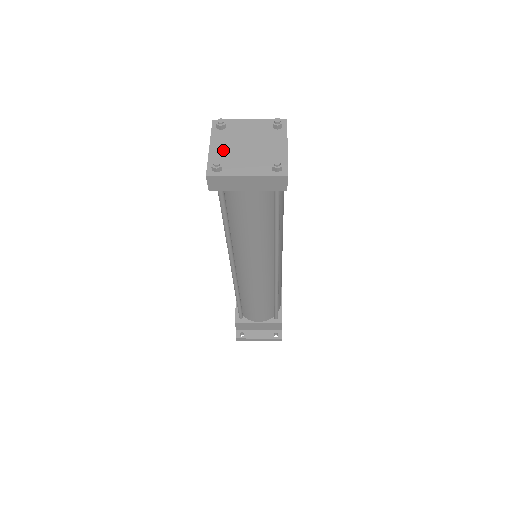
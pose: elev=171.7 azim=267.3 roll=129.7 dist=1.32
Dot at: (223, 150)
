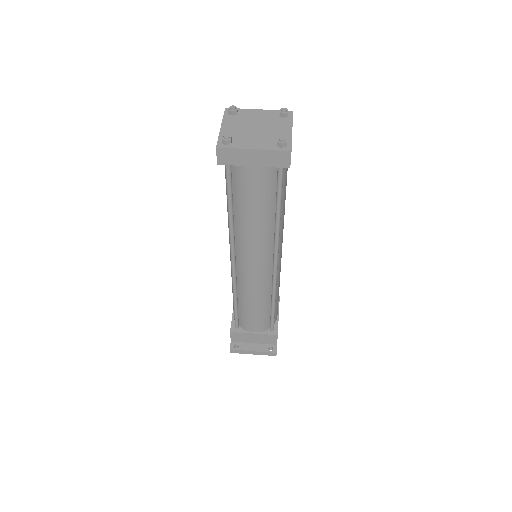
Dot at: (233, 130)
